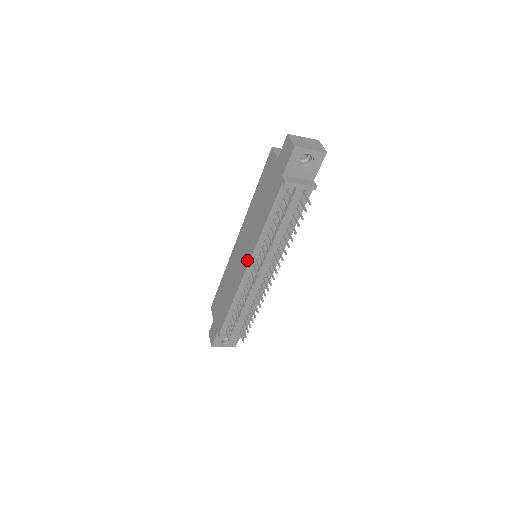
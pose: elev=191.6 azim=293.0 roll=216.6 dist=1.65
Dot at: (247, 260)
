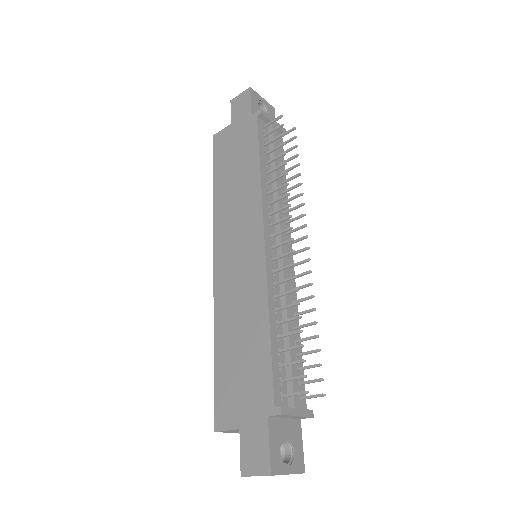
Dot at: (258, 232)
